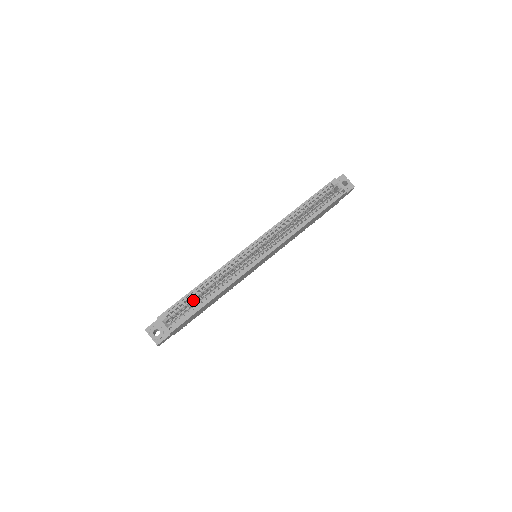
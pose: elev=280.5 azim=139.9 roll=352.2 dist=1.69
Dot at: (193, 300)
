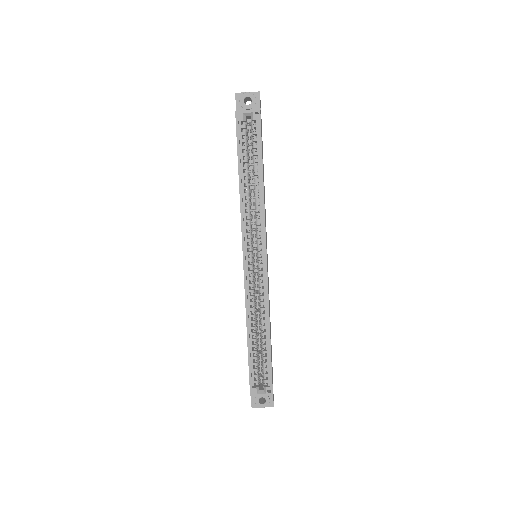
Dot at: (257, 351)
